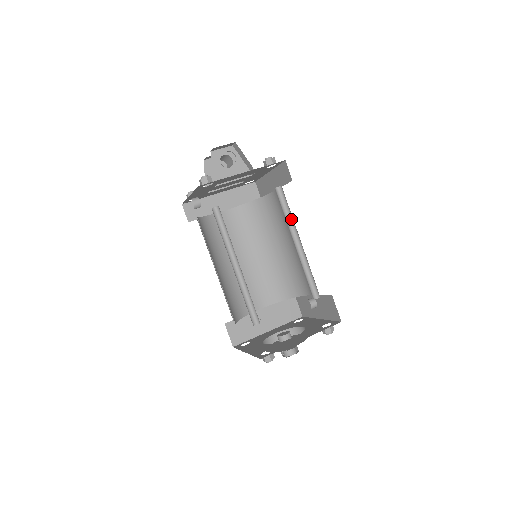
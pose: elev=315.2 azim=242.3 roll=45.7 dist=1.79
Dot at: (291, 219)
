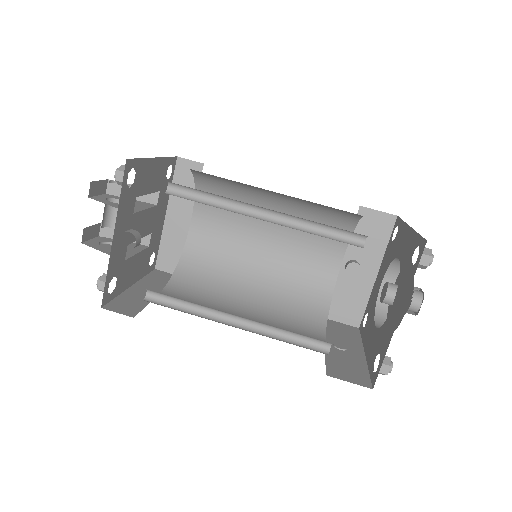
Dot at: occluded
